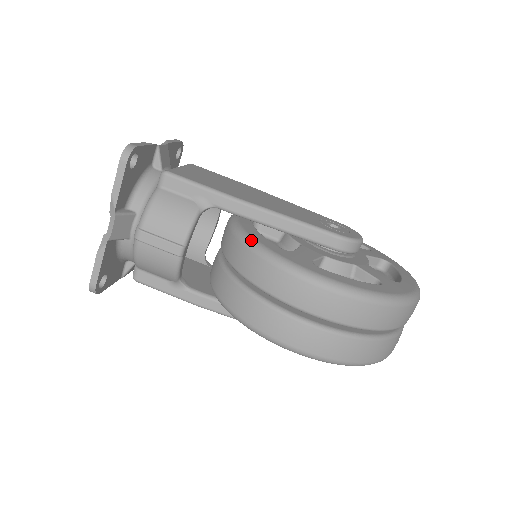
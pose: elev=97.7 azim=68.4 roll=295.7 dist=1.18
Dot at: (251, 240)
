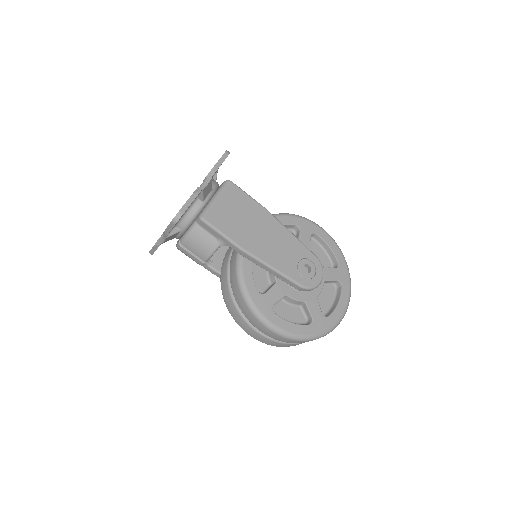
Dot at: (242, 282)
